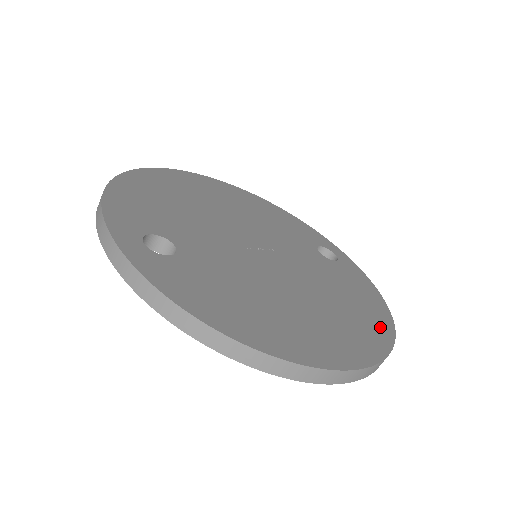
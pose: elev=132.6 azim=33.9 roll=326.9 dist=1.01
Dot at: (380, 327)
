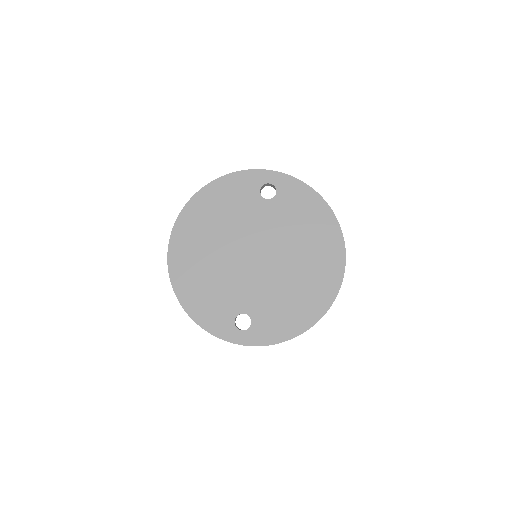
Dot at: (330, 228)
